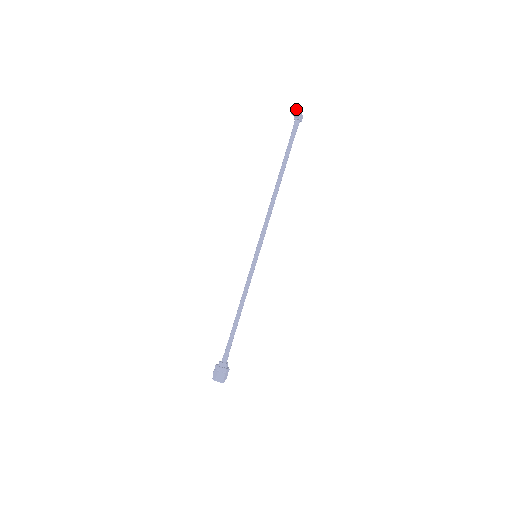
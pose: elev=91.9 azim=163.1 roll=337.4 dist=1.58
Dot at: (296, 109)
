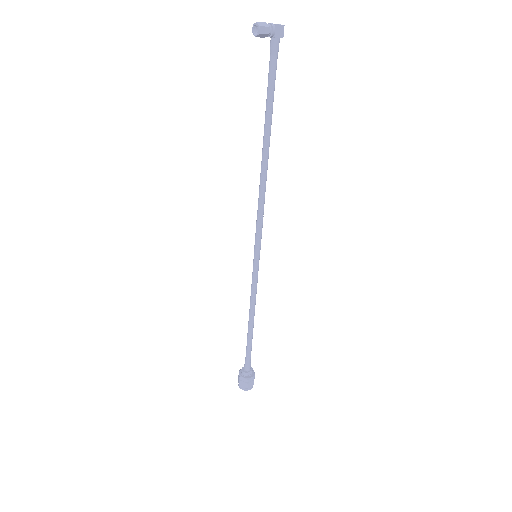
Dot at: (257, 25)
